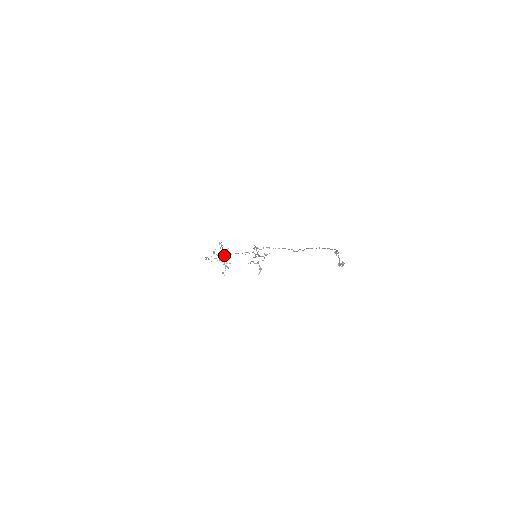
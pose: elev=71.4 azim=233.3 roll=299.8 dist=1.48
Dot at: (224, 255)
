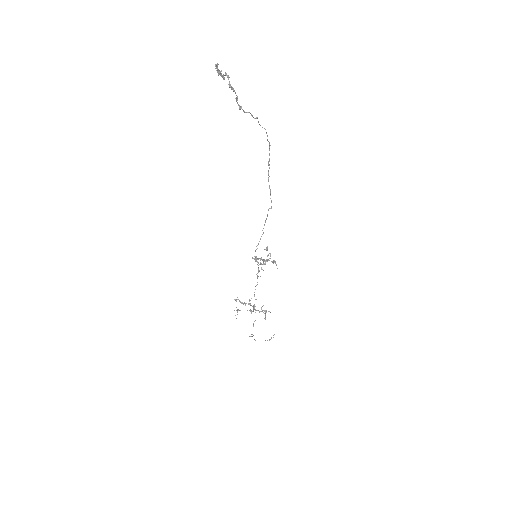
Dot at: (253, 307)
